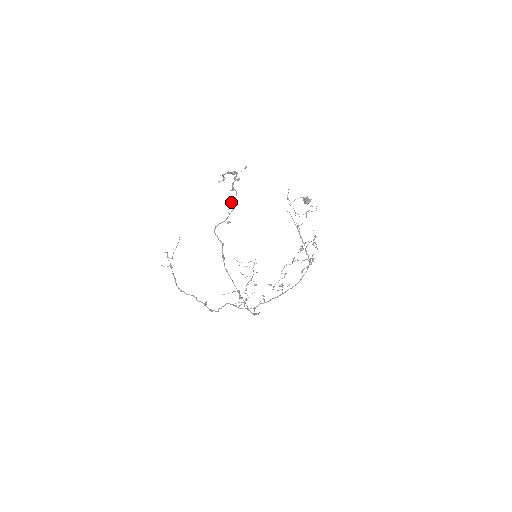
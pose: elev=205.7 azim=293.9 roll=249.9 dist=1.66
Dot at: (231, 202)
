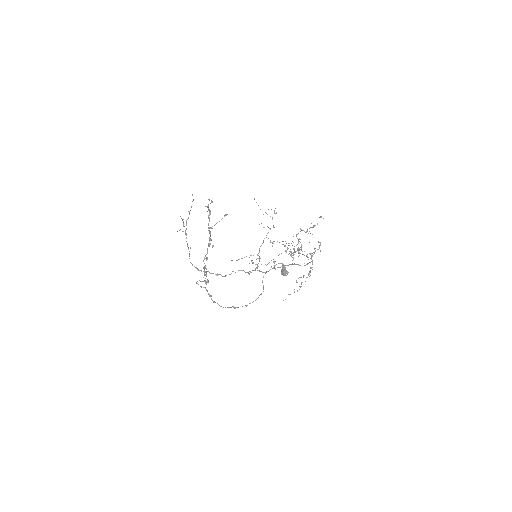
Dot at: (205, 272)
